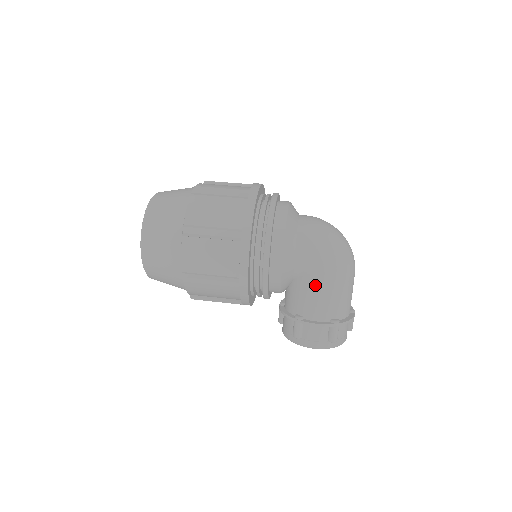
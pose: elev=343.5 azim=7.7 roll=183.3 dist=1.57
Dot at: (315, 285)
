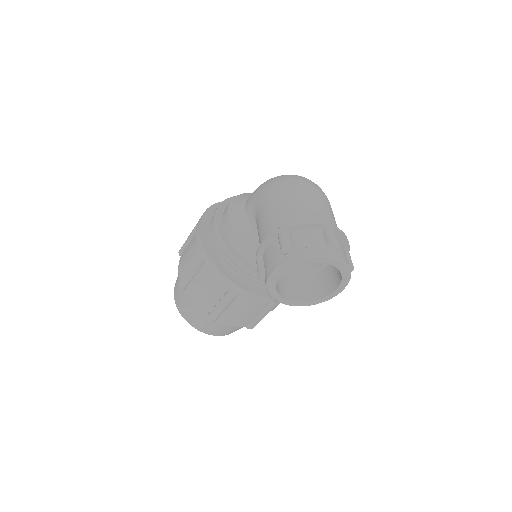
Dot at: (260, 215)
